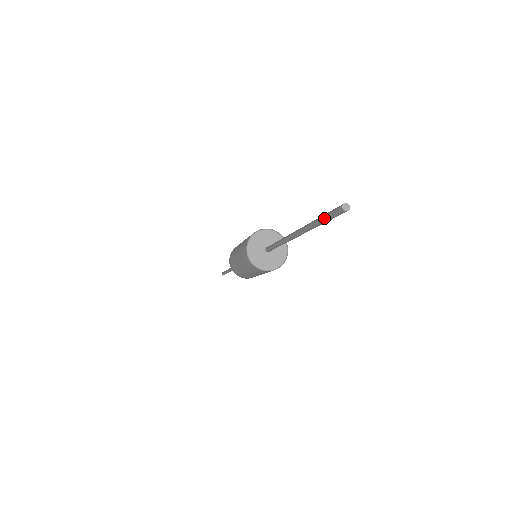
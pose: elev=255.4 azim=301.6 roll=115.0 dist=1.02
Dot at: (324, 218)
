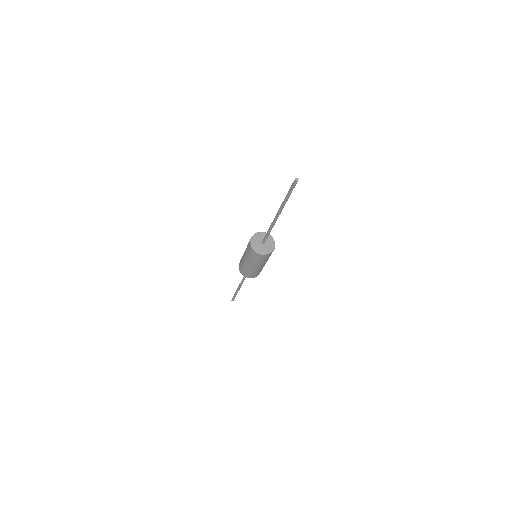
Dot at: (289, 191)
